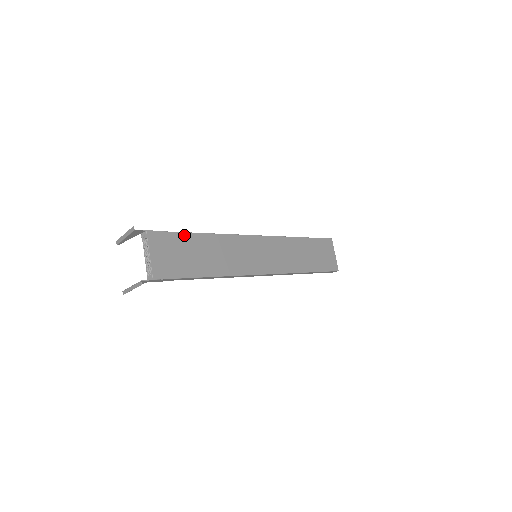
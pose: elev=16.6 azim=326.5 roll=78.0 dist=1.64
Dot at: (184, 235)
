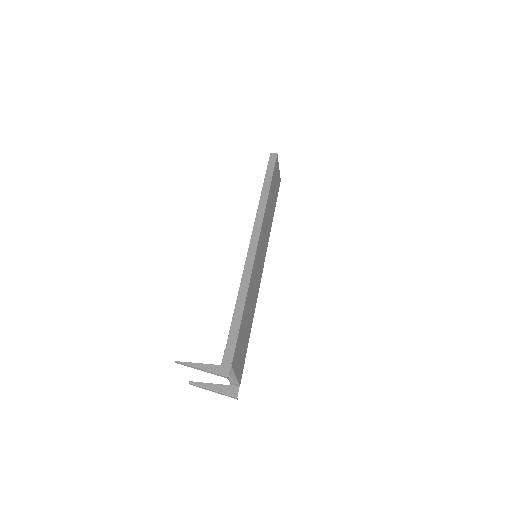
Dot at: (241, 326)
